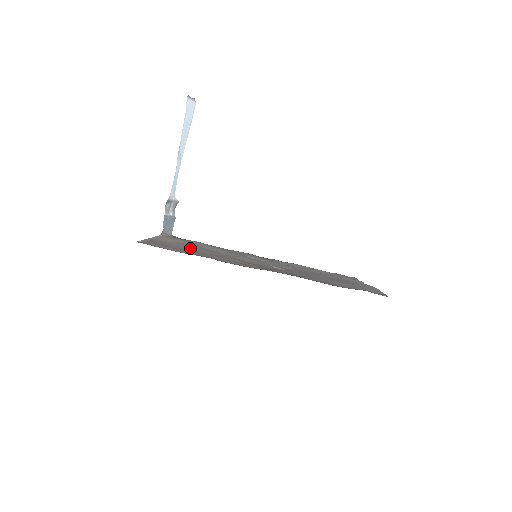
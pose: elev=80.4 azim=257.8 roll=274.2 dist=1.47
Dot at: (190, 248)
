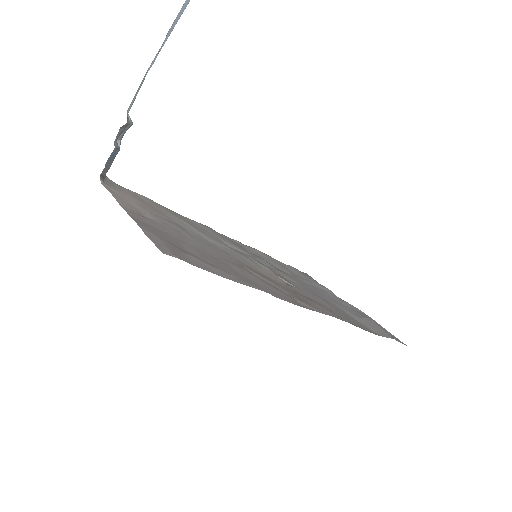
Dot at: (190, 241)
